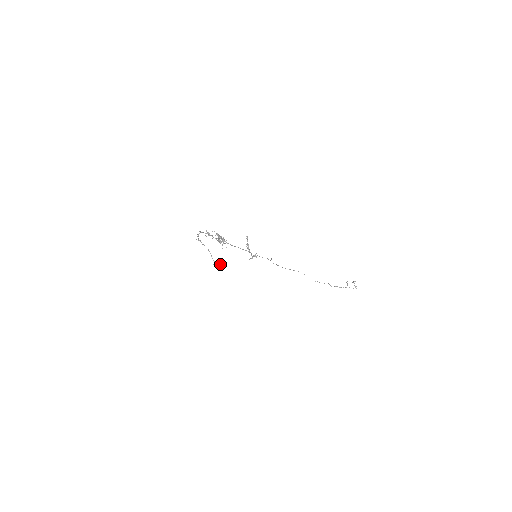
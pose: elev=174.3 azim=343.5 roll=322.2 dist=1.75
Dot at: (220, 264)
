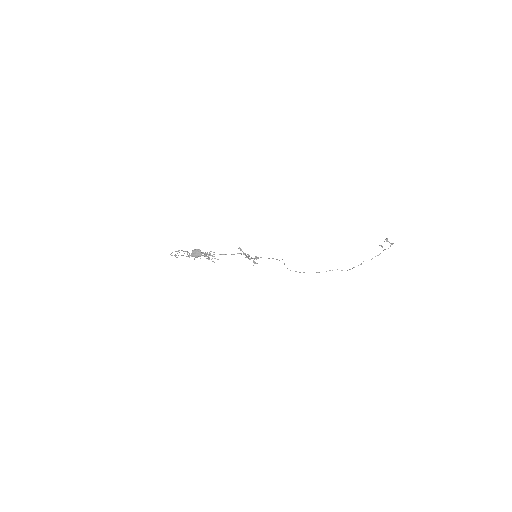
Dot at: (197, 250)
